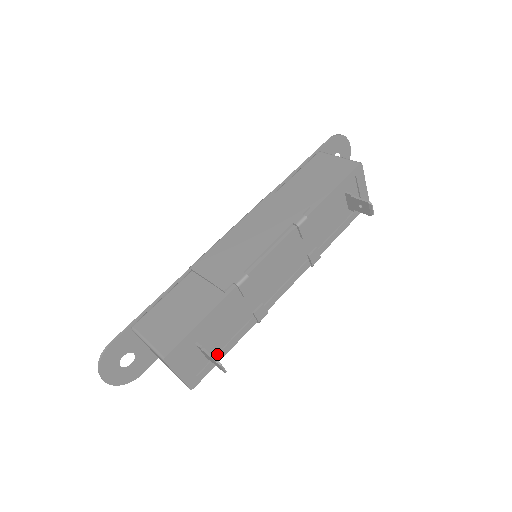
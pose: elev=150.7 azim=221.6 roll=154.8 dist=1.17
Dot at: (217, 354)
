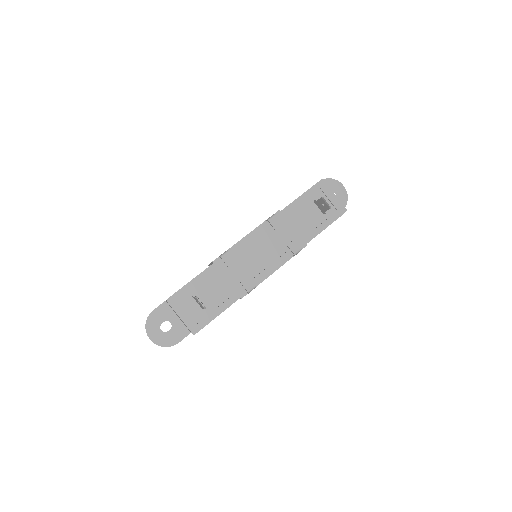
Dot at: (213, 310)
